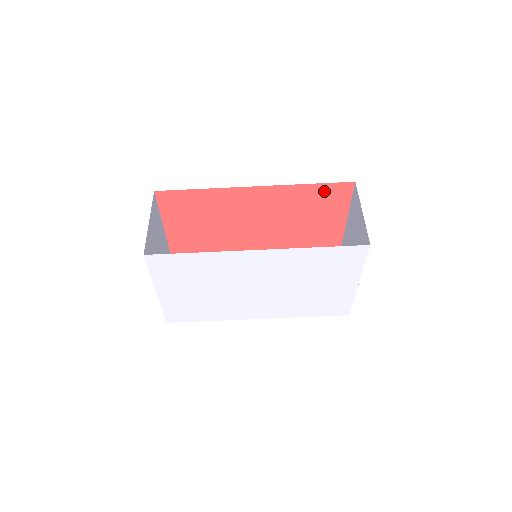
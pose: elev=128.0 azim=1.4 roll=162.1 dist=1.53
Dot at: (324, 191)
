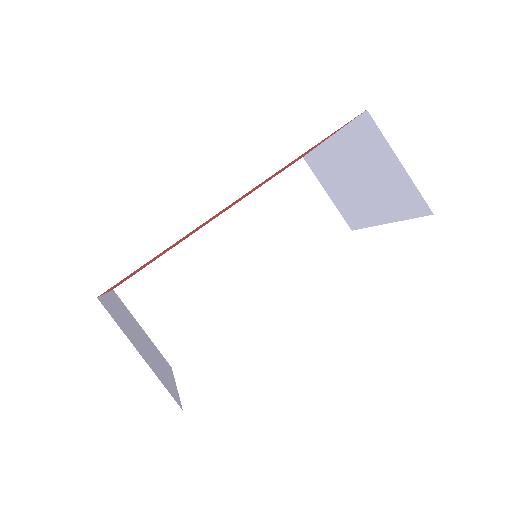
Dot at: (324, 139)
